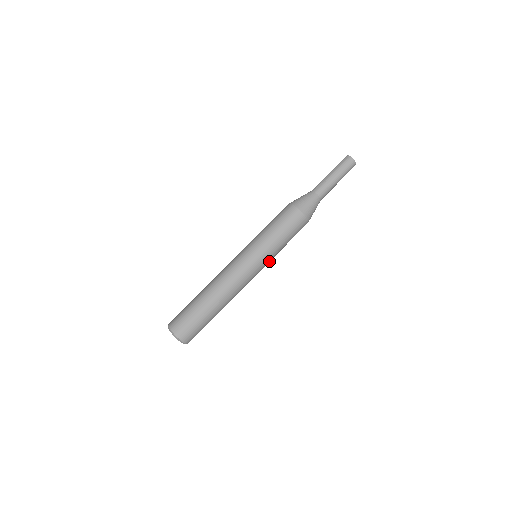
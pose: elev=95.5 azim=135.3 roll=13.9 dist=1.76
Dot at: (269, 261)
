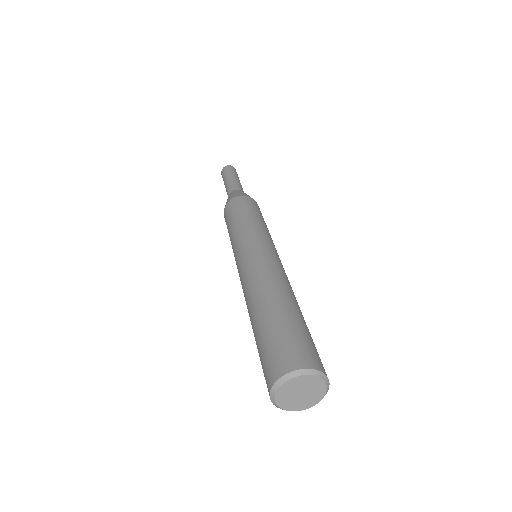
Dot at: (266, 237)
